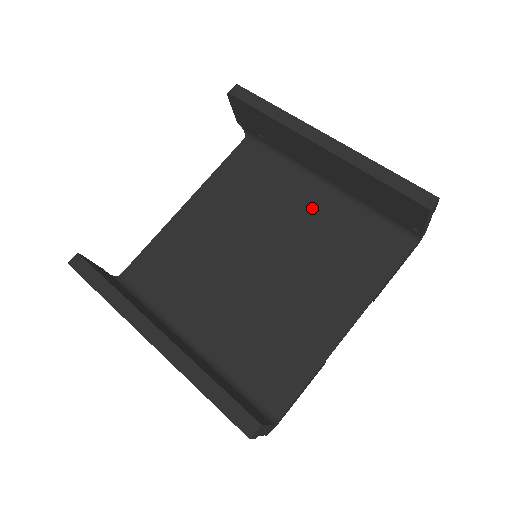
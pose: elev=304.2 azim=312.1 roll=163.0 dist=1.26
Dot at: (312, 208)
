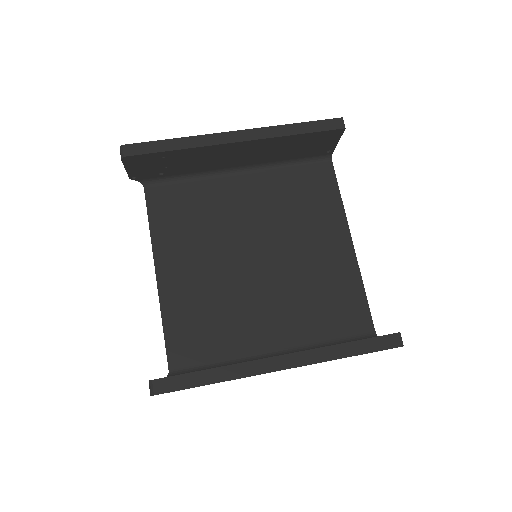
Dot at: (250, 193)
